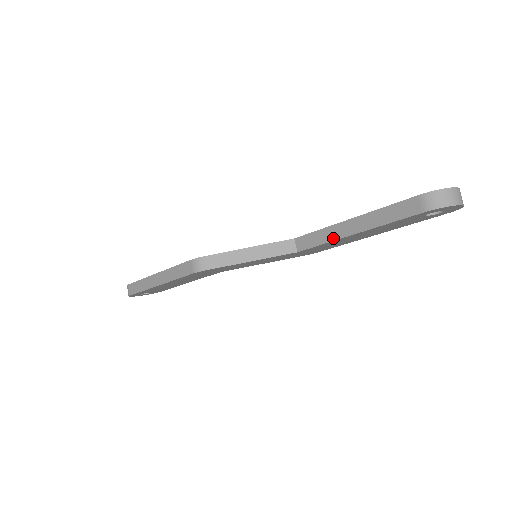
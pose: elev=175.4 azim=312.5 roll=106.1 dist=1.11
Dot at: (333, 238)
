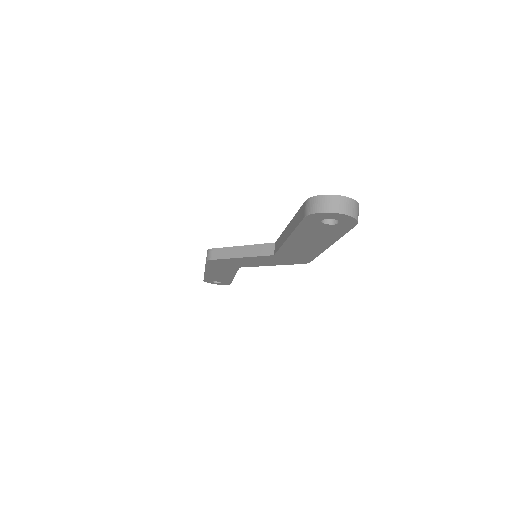
Dot at: (282, 242)
